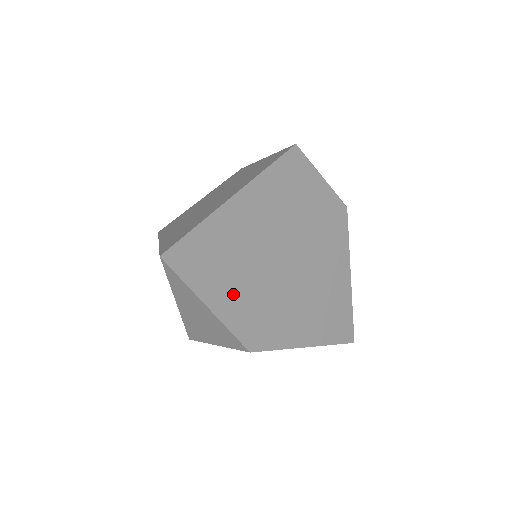
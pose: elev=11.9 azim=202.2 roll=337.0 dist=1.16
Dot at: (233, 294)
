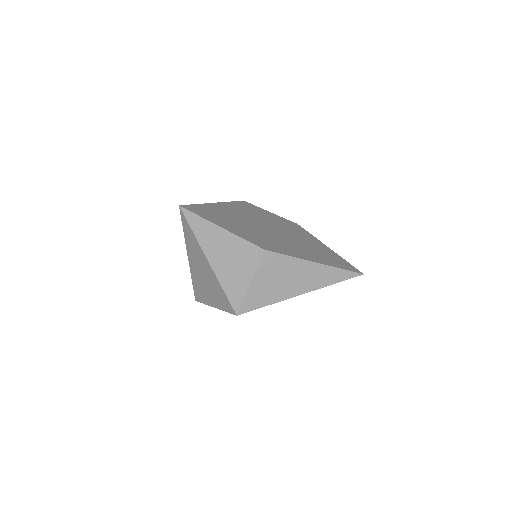
Dot at: (235, 227)
